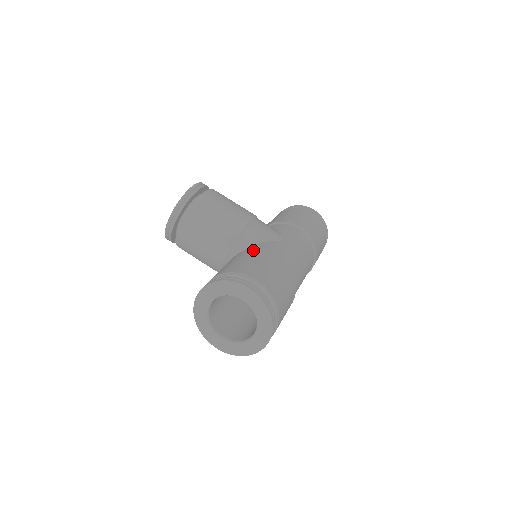
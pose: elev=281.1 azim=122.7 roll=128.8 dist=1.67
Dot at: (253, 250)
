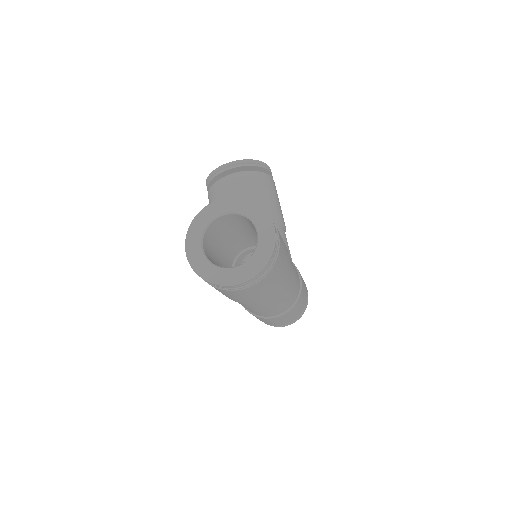
Dot at: occluded
